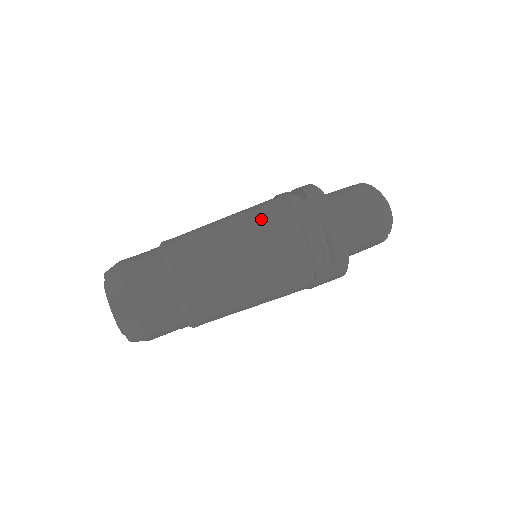
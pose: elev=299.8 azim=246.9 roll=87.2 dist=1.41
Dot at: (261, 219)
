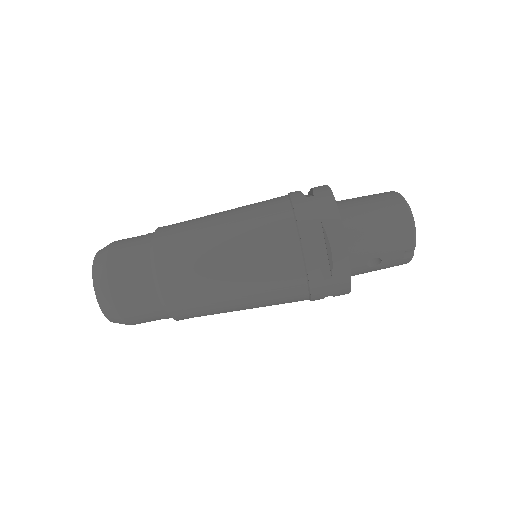
Dot at: (256, 212)
